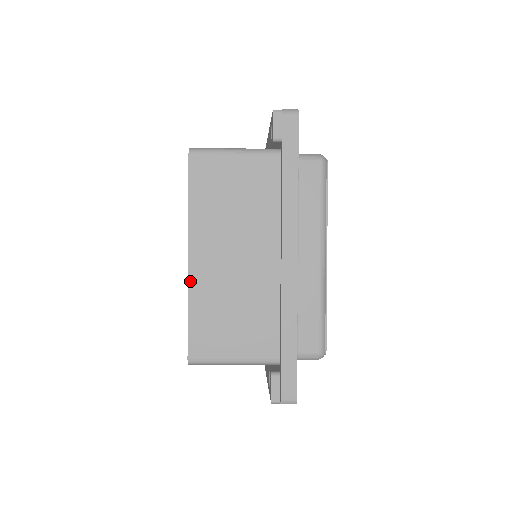
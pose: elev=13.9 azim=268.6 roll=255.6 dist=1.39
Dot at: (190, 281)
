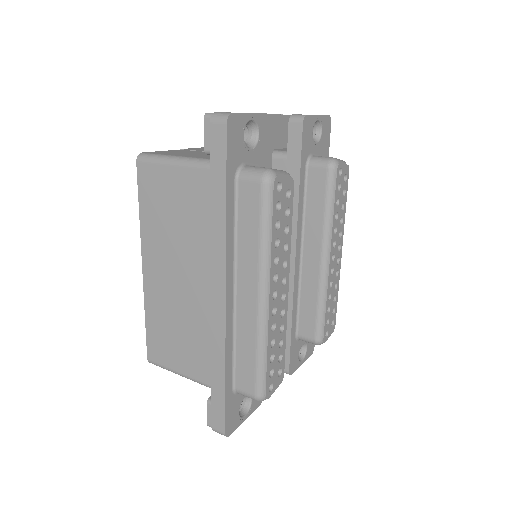
Dot at: (145, 291)
